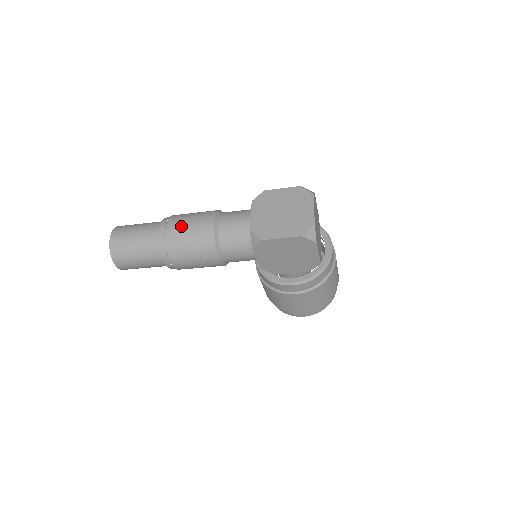
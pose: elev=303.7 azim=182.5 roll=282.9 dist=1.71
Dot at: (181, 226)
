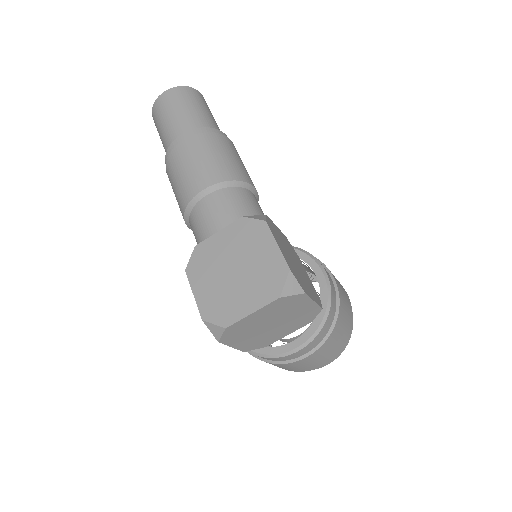
Dot at: (185, 158)
